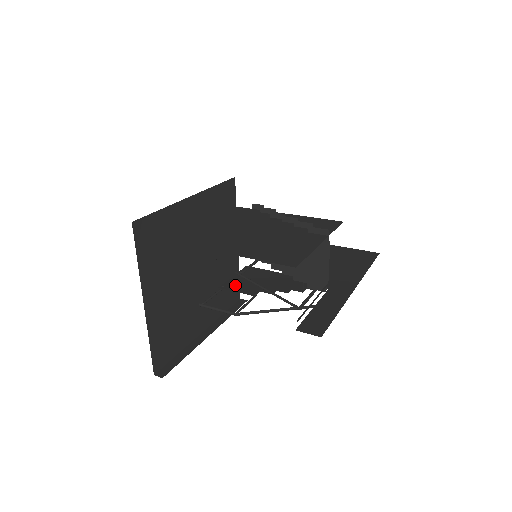
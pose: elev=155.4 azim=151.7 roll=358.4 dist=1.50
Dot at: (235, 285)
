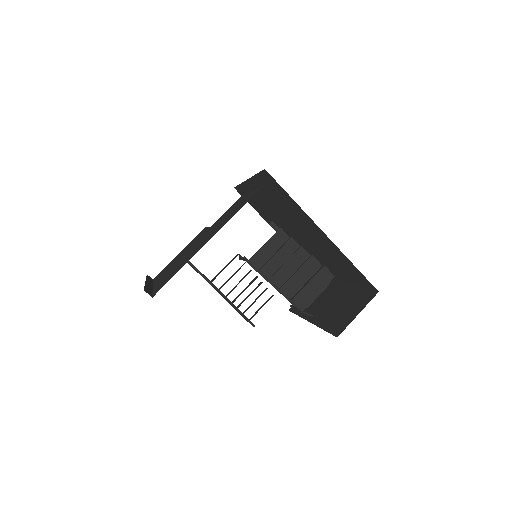
Dot at: occluded
